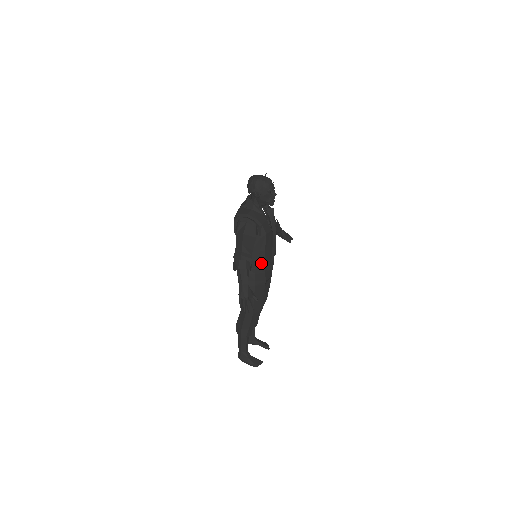
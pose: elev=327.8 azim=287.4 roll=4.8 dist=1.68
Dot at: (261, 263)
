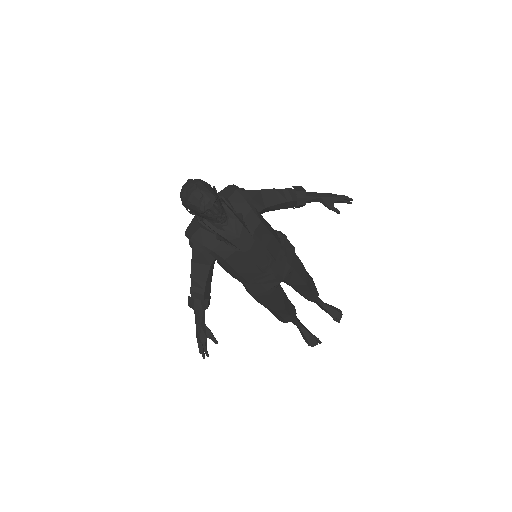
Dot at: (243, 280)
